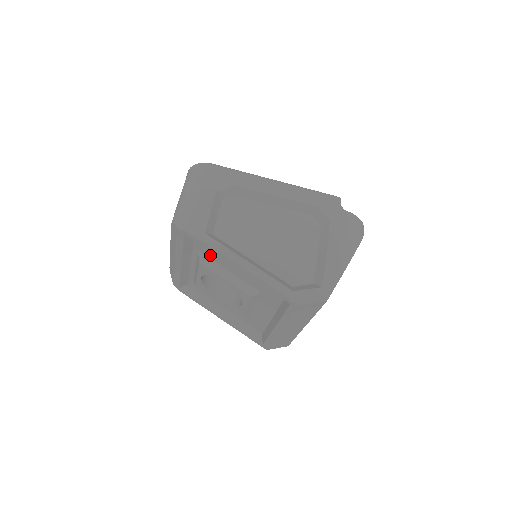
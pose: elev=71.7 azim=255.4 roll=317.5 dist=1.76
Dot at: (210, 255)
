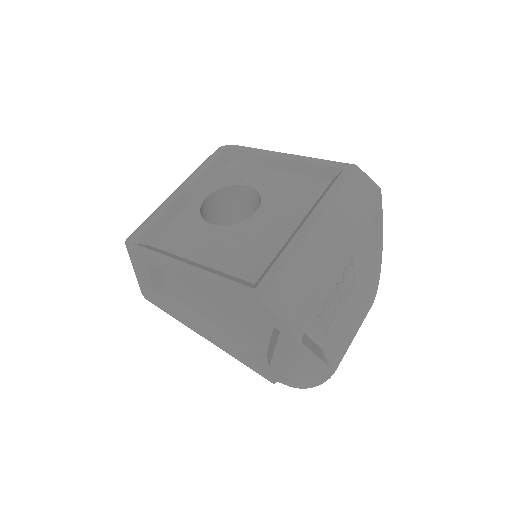
Dot at: (238, 174)
